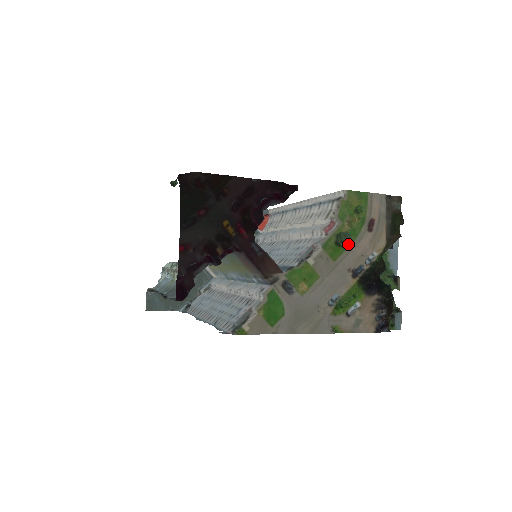
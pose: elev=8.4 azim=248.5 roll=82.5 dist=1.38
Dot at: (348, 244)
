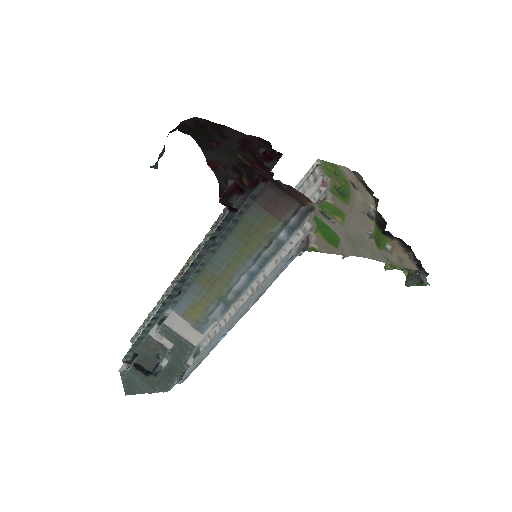
Dot at: (348, 195)
